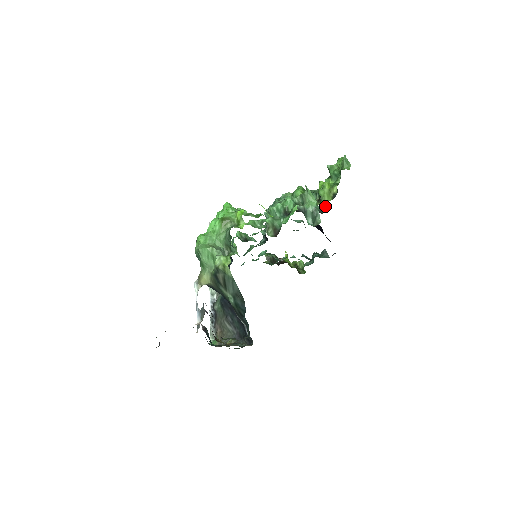
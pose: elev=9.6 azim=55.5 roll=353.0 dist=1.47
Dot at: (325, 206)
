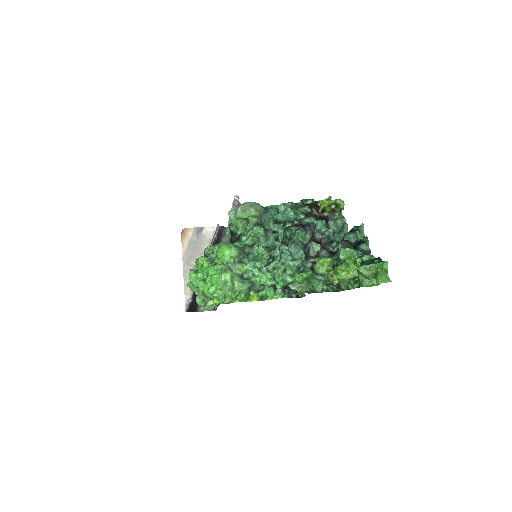
Dot at: occluded
